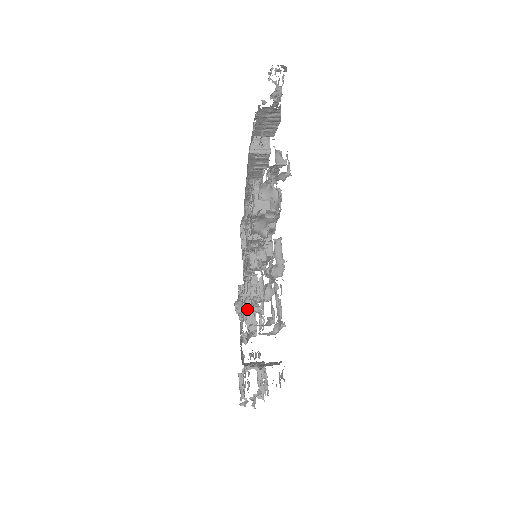
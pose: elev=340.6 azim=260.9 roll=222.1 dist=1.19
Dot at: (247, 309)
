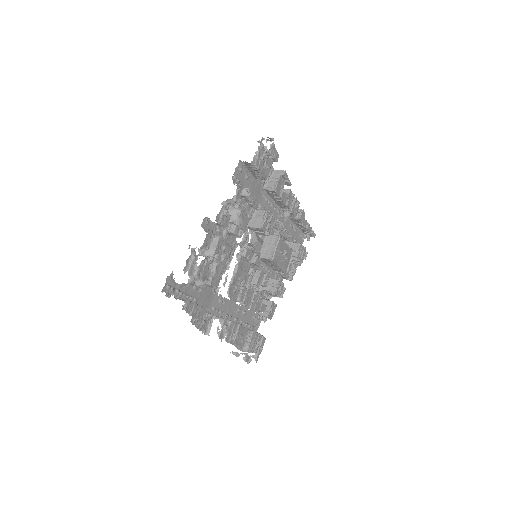
Dot at: occluded
